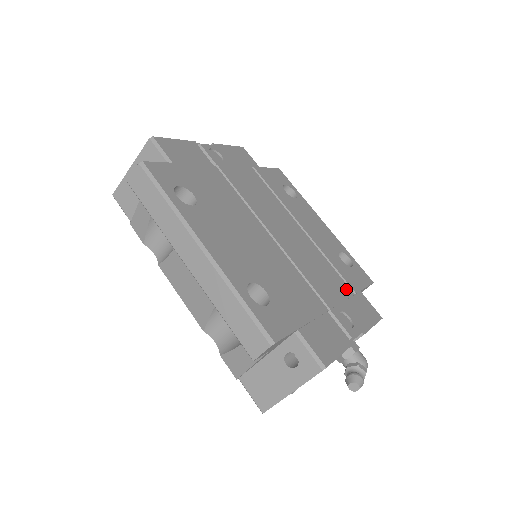
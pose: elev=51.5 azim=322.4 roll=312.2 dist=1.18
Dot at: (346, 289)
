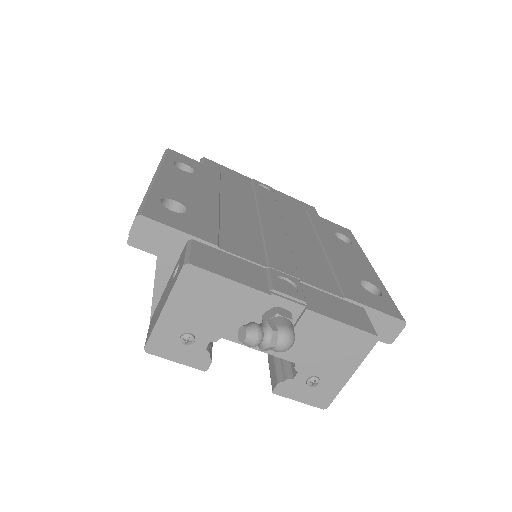
Dot at: (332, 288)
